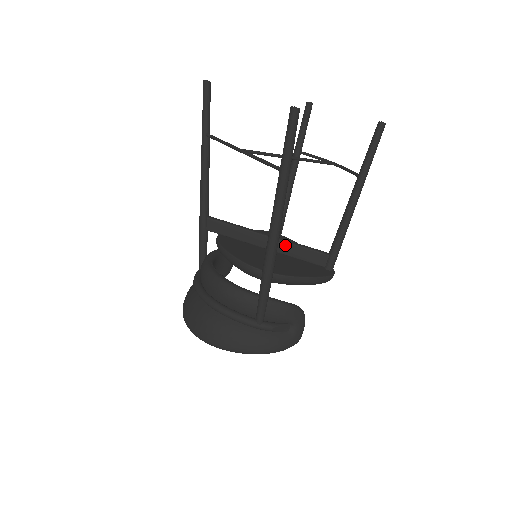
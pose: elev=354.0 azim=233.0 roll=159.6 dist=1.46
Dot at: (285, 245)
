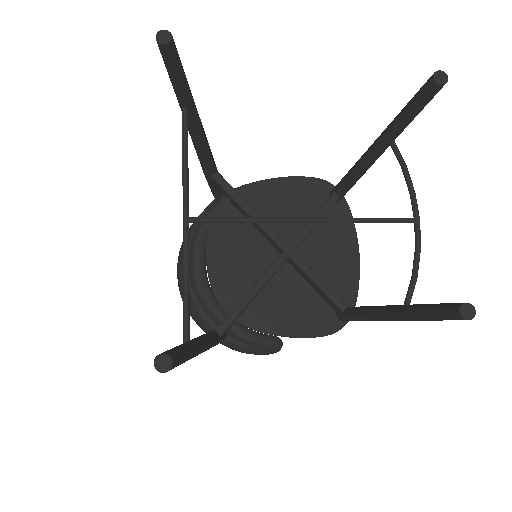
Dot at: (296, 266)
